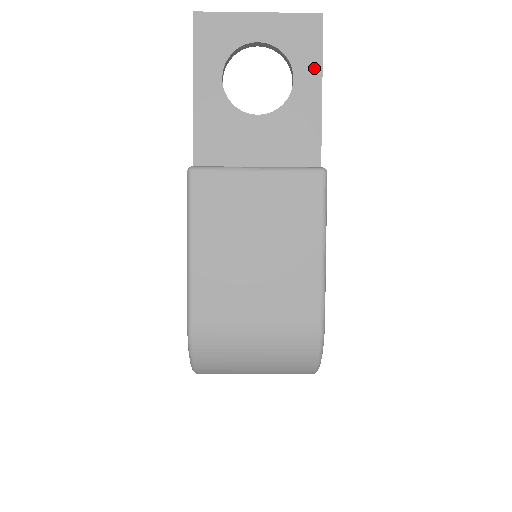
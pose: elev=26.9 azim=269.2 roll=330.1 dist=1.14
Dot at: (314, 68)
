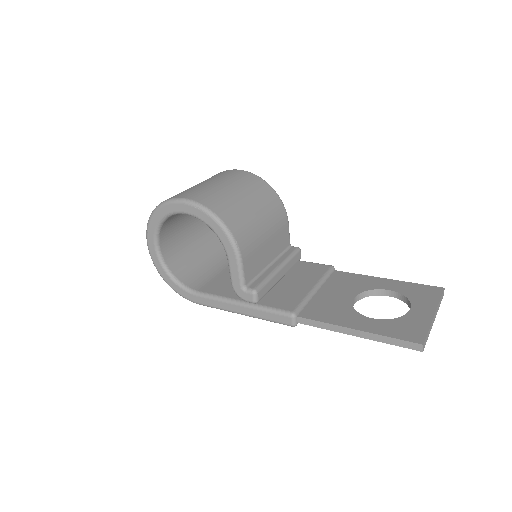
Dot at: occluded
